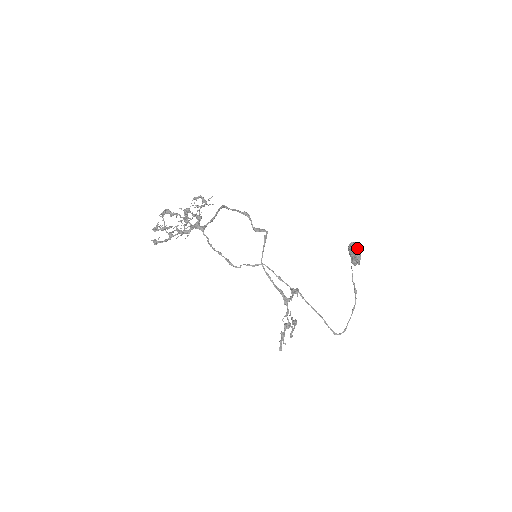
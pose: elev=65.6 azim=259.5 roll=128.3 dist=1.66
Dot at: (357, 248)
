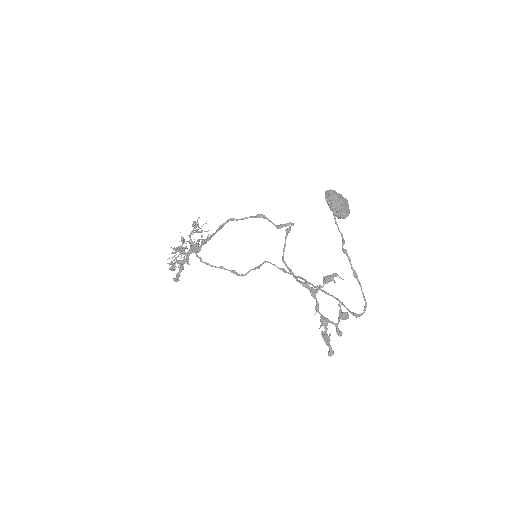
Dot at: (330, 196)
